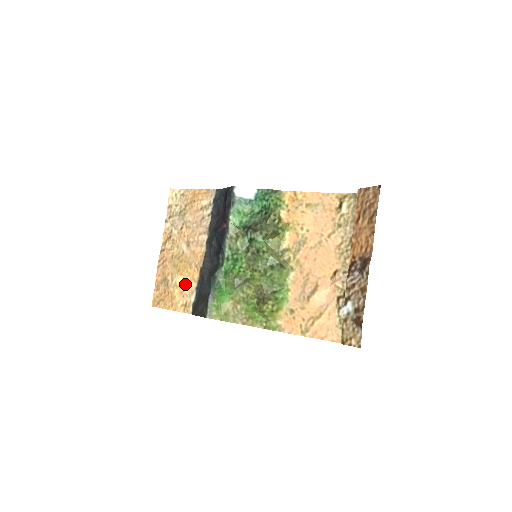
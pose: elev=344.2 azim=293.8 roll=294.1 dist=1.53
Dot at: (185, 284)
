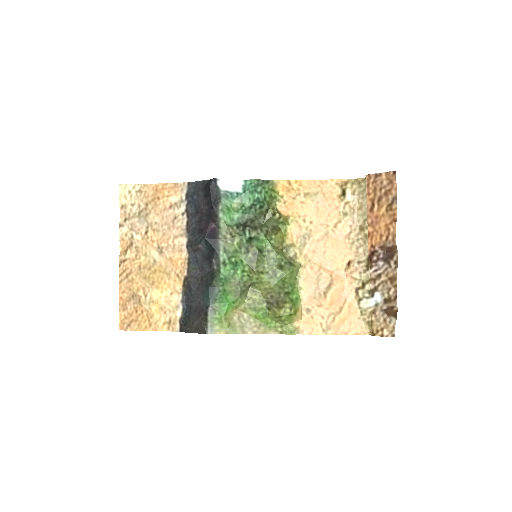
Dot at: (165, 298)
